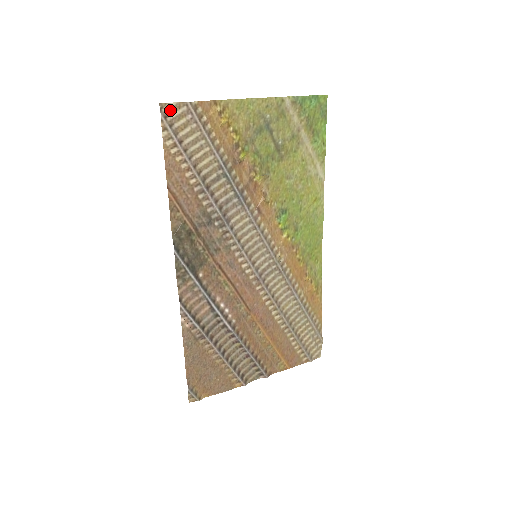
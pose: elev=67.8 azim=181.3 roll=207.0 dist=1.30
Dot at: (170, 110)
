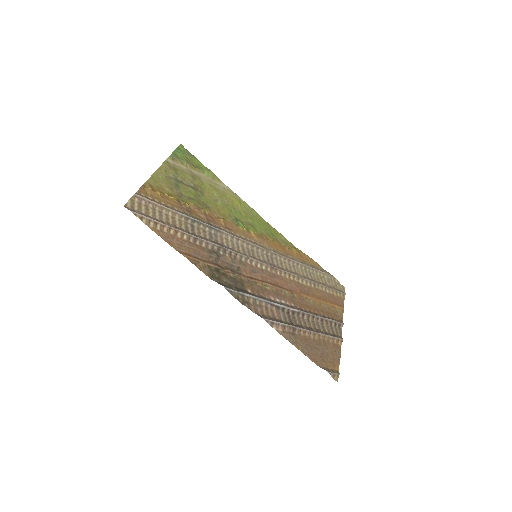
Dot at: (131, 206)
